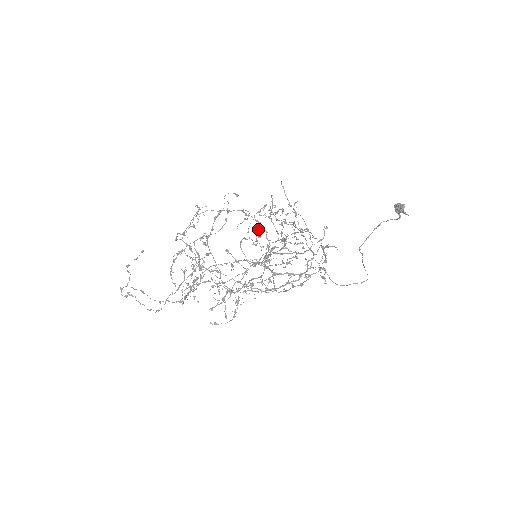
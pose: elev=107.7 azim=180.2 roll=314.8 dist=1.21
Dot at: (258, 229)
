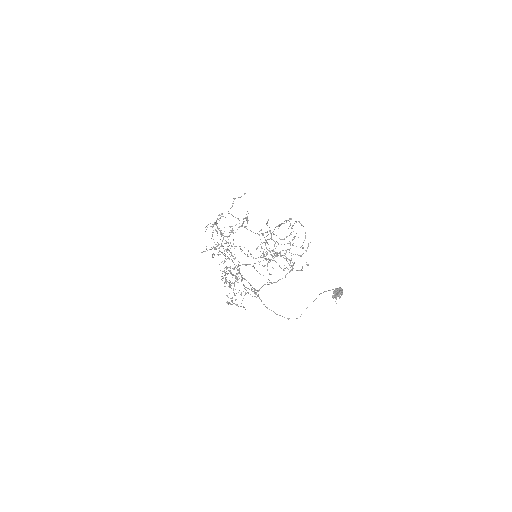
Dot at: occluded
